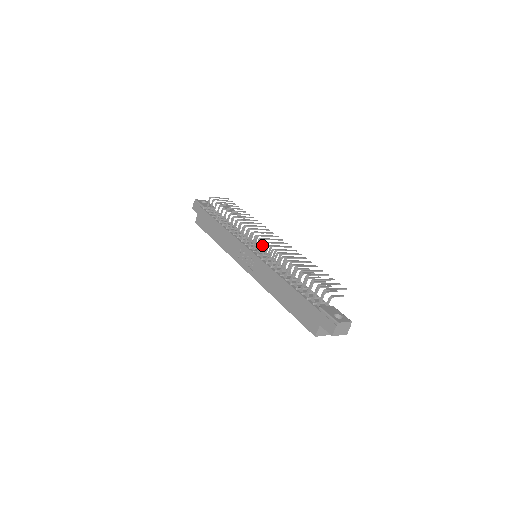
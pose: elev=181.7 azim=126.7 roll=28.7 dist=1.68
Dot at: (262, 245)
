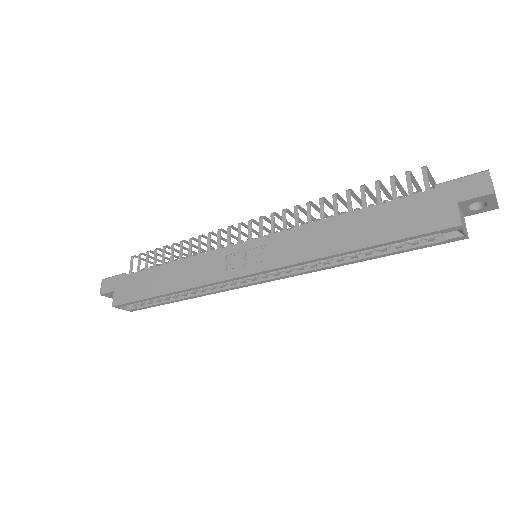
Dot at: occluded
